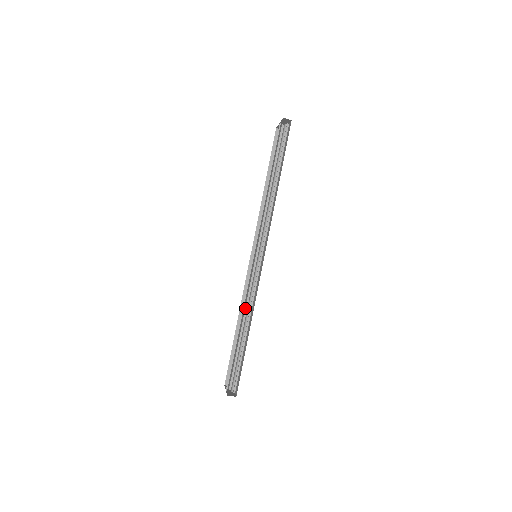
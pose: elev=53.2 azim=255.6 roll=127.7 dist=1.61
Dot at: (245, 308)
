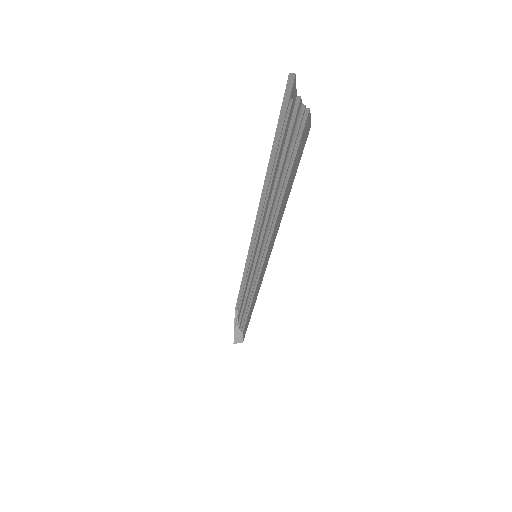
Dot at: (247, 286)
